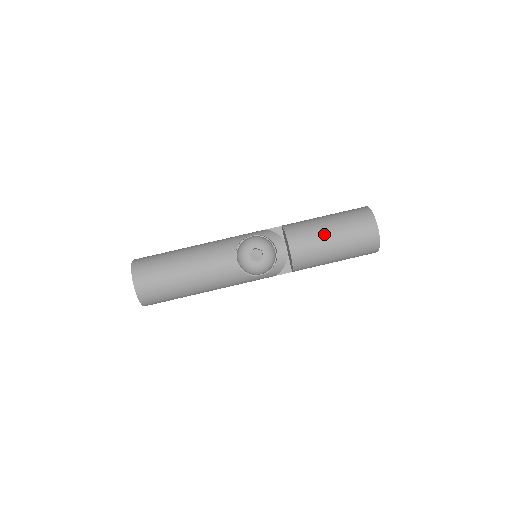
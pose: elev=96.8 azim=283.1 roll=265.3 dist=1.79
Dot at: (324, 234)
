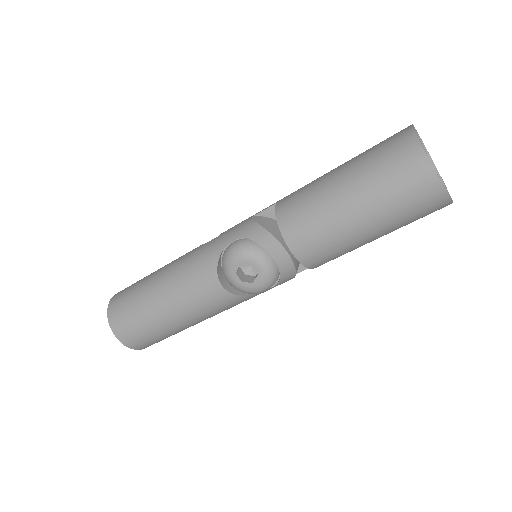
Dot at: (340, 216)
